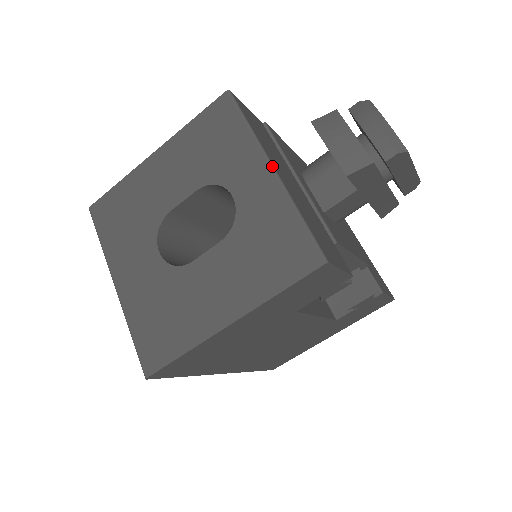
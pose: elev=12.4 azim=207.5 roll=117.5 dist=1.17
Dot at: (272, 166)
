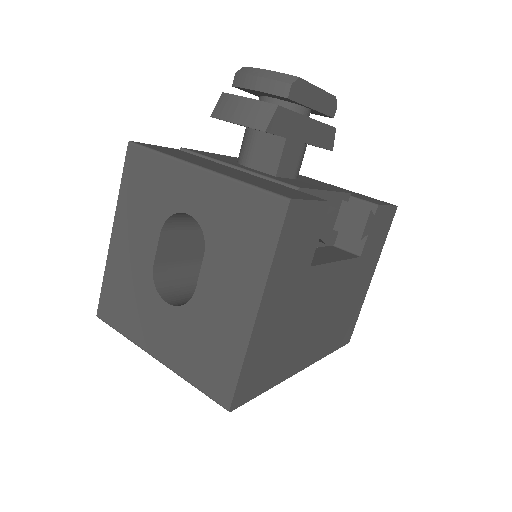
Dot at: (198, 166)
